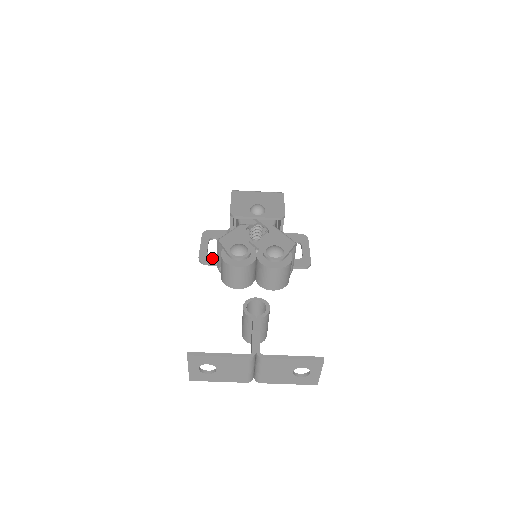
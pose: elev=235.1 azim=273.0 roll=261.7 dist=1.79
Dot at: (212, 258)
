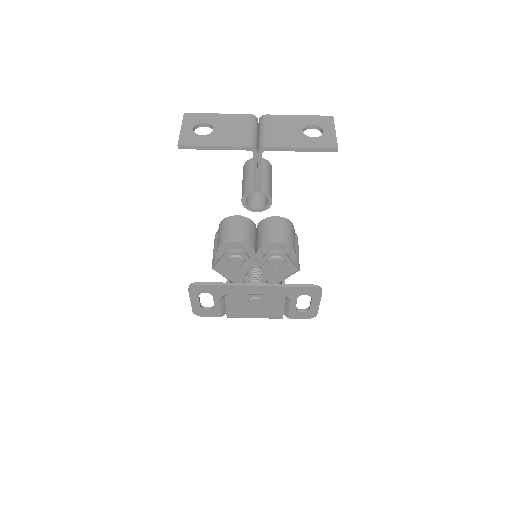
Dot at: occluded
